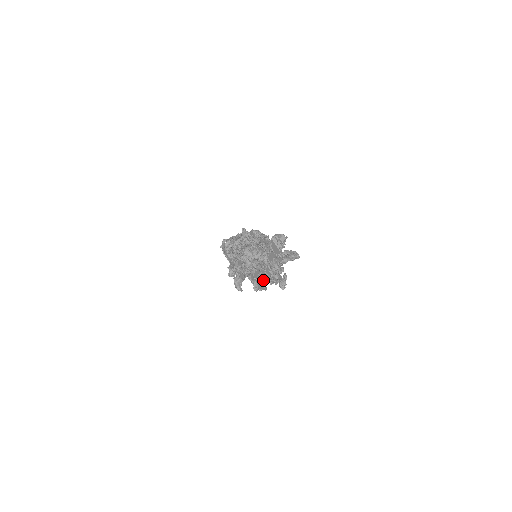
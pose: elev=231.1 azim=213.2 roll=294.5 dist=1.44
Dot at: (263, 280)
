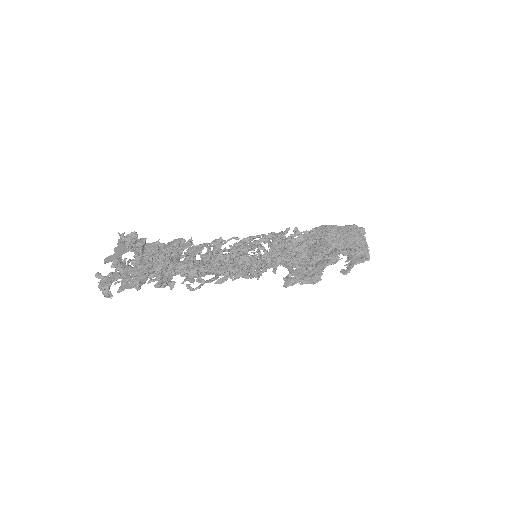
Dot at: (136, 280)
